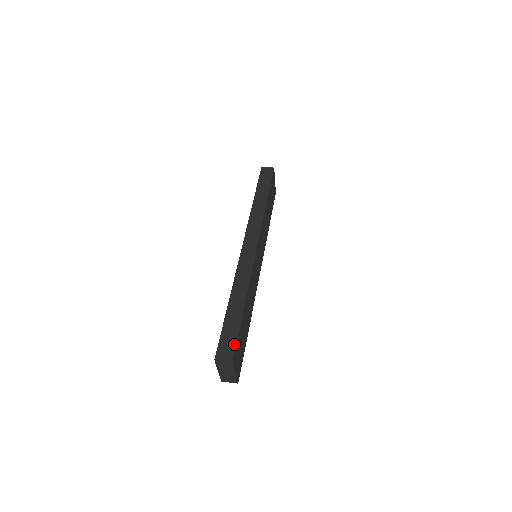
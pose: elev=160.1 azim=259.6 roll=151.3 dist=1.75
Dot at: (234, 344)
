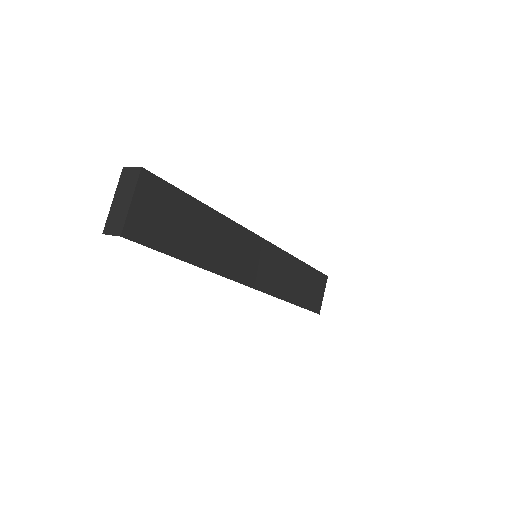
Dot at: (160, 179)
